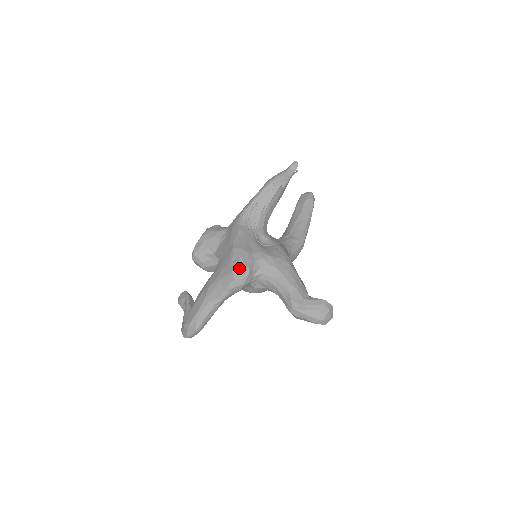
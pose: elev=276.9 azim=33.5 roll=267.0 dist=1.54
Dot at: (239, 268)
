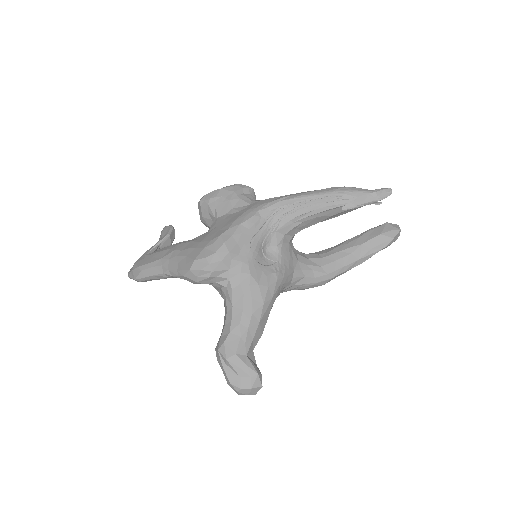
Dot at: (202, 264)
